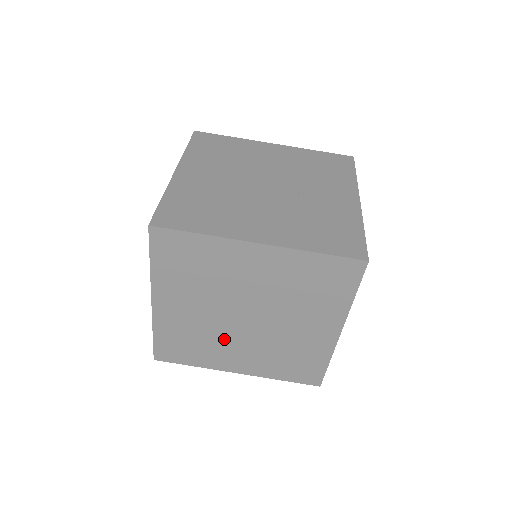
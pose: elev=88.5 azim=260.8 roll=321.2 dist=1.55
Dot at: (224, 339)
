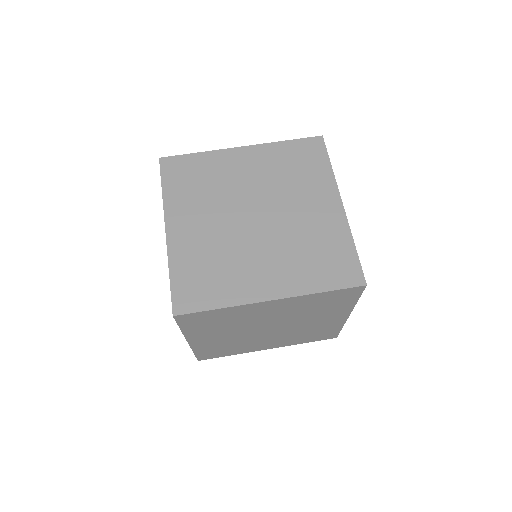
Dot at: (253, 340)
